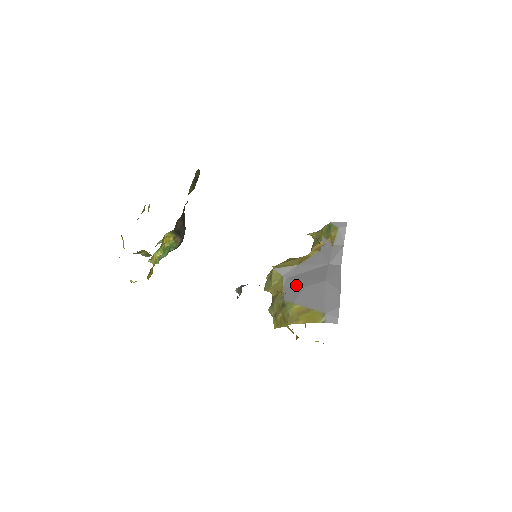
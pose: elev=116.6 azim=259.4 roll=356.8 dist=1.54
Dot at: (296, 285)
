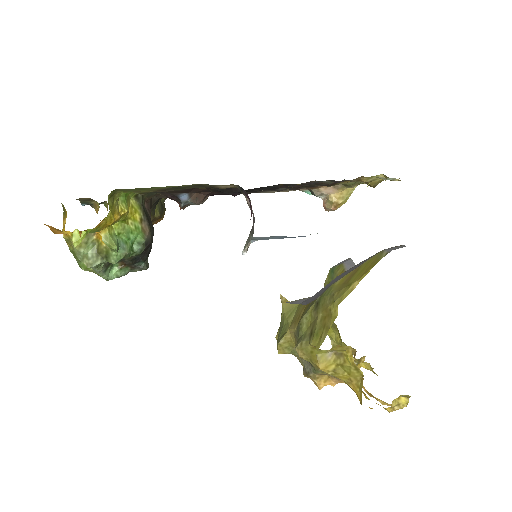
Dot at: (323, 288)
